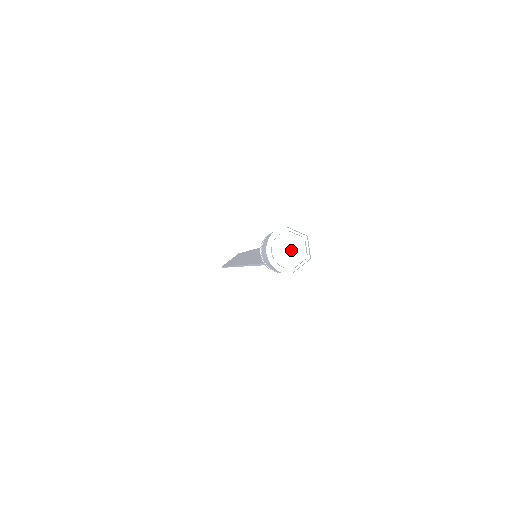
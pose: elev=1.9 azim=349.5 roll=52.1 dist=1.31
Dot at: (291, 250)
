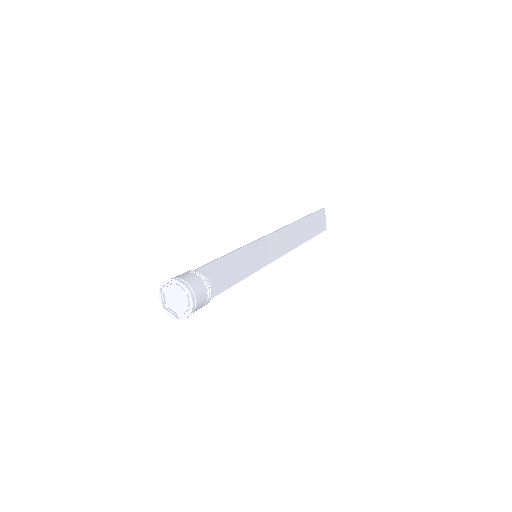
Dot at: (177, 298)
